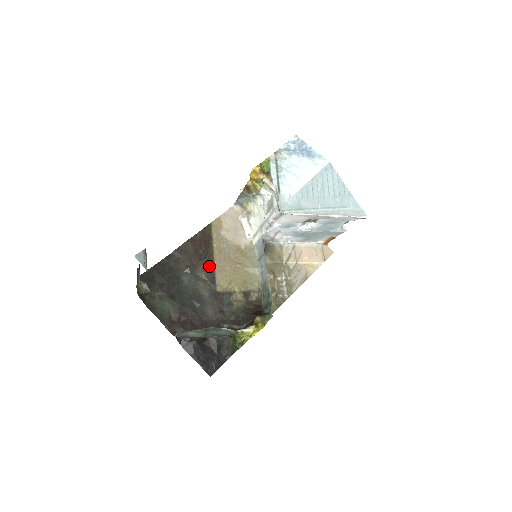
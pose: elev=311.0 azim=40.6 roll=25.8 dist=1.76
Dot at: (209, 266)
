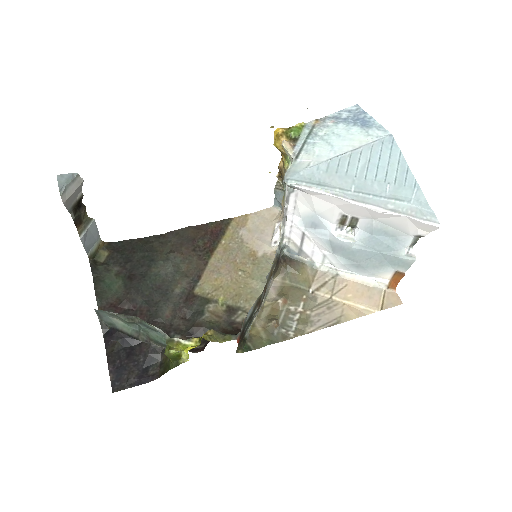
Dot at: (201, 261)
